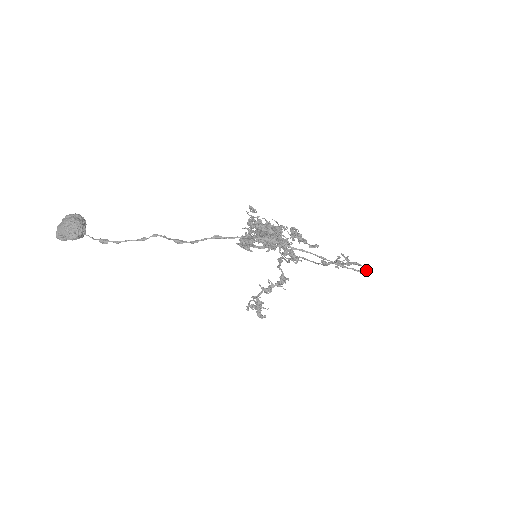
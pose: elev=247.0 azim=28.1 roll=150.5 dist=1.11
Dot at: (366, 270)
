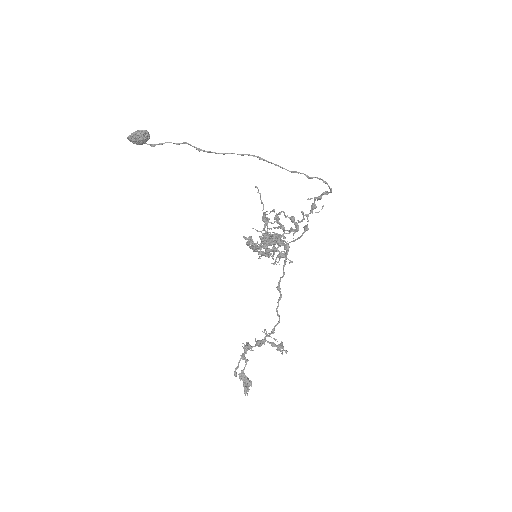
Dot at: (330, 189)
